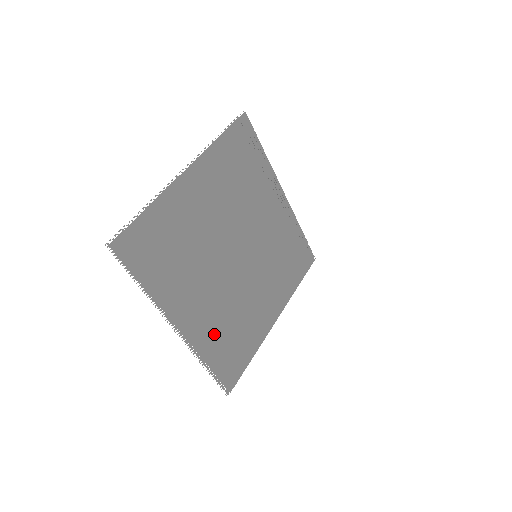
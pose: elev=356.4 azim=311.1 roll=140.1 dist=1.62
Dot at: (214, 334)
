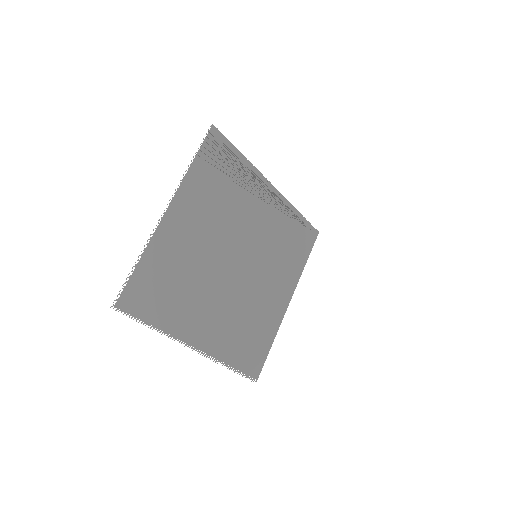
Dot at: (231, 339)
